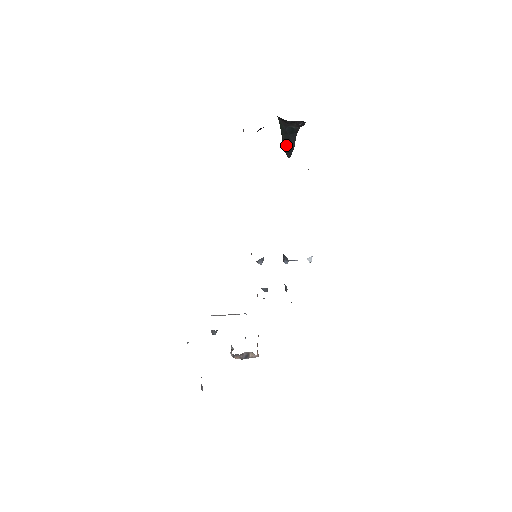
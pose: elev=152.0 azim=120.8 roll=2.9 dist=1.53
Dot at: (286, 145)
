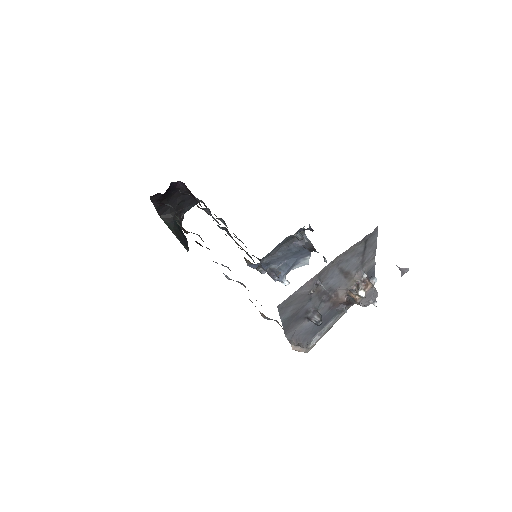
Dot at: (180, 238)
